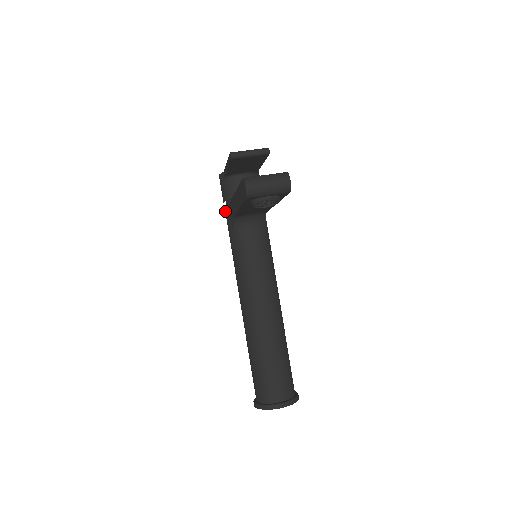
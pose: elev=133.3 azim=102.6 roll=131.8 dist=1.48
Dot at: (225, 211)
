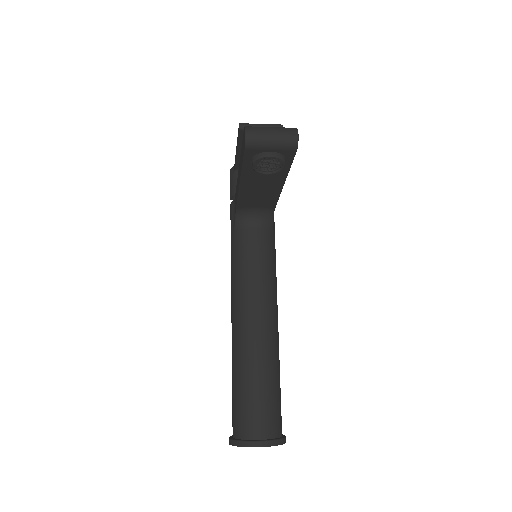
Dot at: (230, 209)
